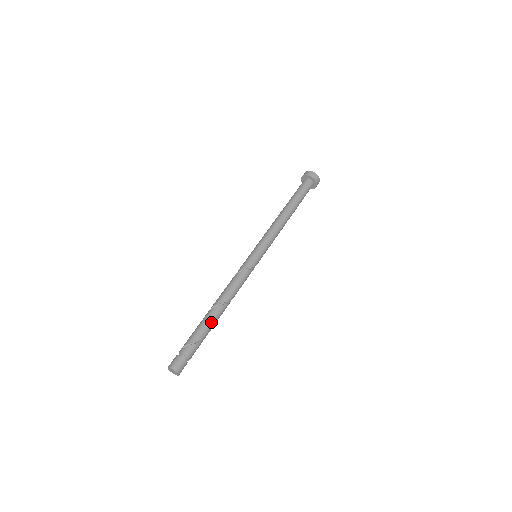
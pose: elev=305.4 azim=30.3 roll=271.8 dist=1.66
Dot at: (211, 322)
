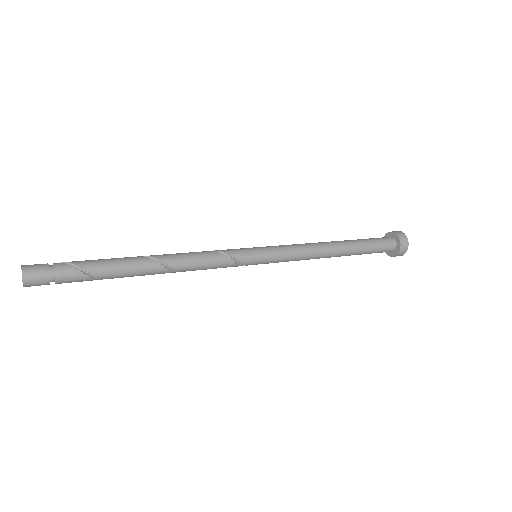
Dot at: (127, 268)
